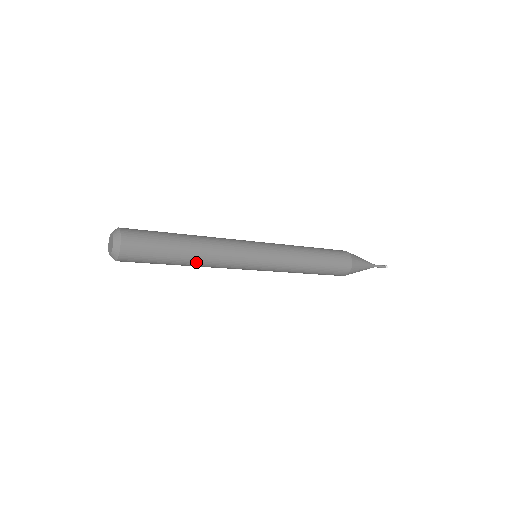
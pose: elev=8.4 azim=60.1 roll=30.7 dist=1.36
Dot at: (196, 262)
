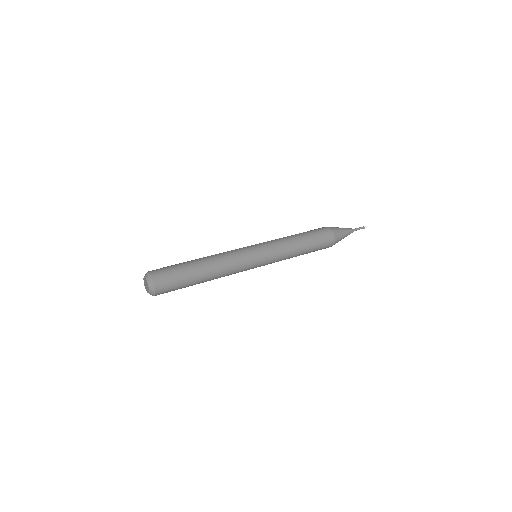
Dot at: (211, 279)
